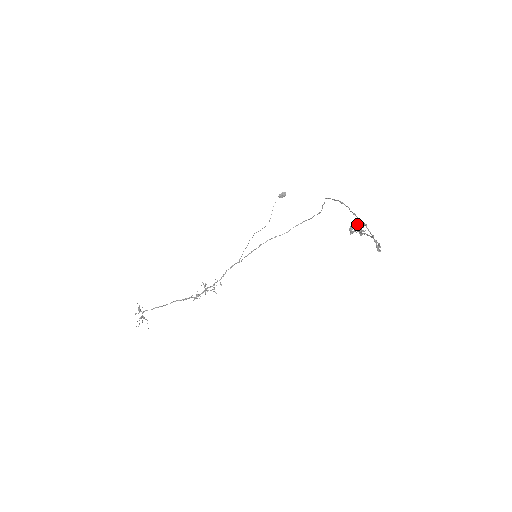
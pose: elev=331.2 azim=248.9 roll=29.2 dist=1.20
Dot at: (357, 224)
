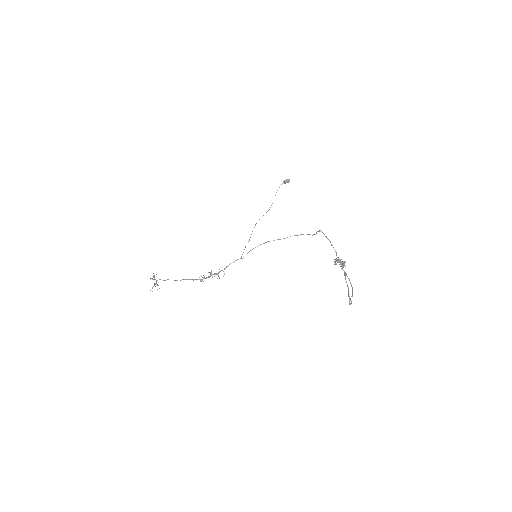
Dot at: occluded
